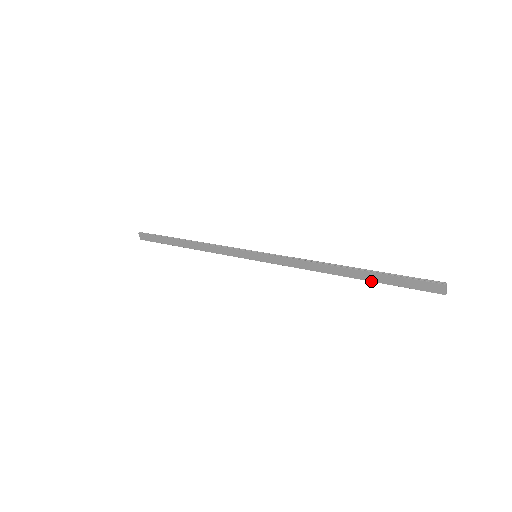
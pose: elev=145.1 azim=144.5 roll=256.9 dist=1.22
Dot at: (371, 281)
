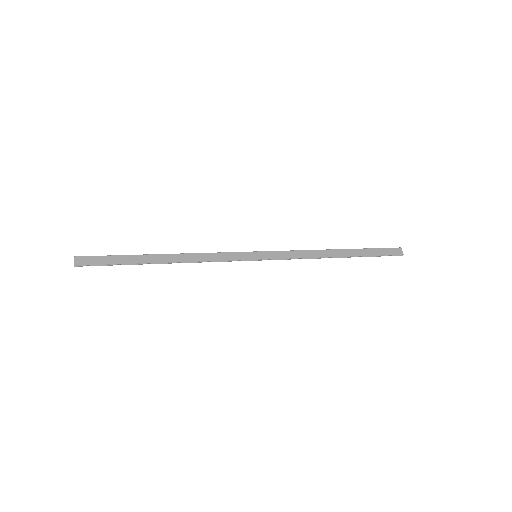
Dot at: (358, 256)
